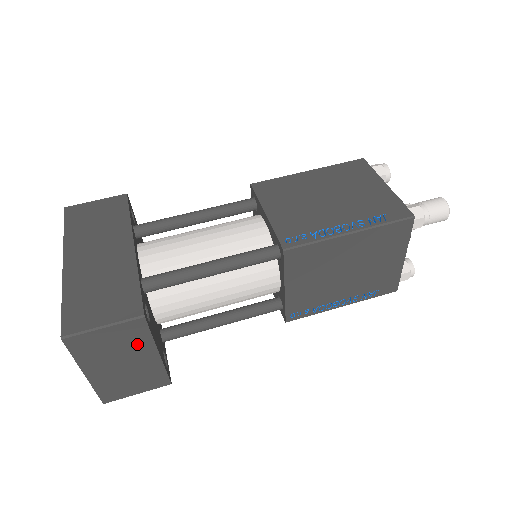
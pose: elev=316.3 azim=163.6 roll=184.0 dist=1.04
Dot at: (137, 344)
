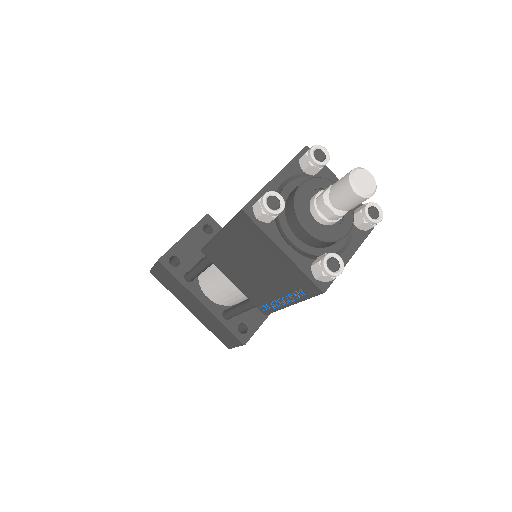
Dot at: occluded
